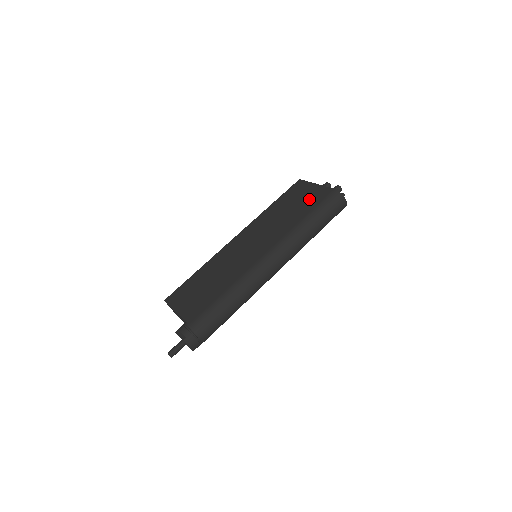
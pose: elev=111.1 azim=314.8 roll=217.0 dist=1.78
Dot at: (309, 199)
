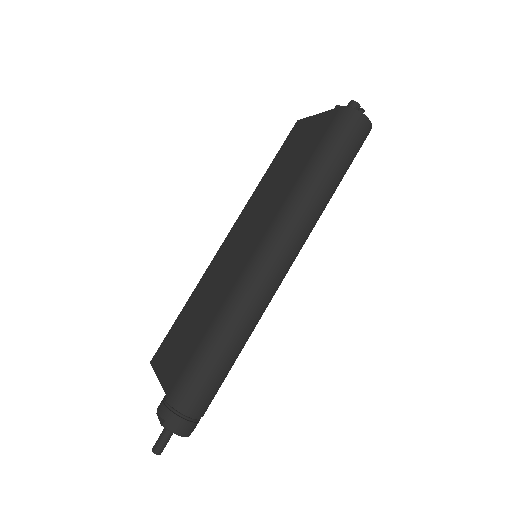
Dot at: (309, 140)
